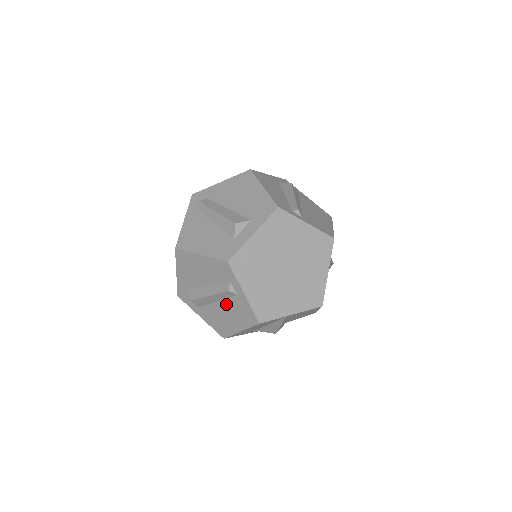
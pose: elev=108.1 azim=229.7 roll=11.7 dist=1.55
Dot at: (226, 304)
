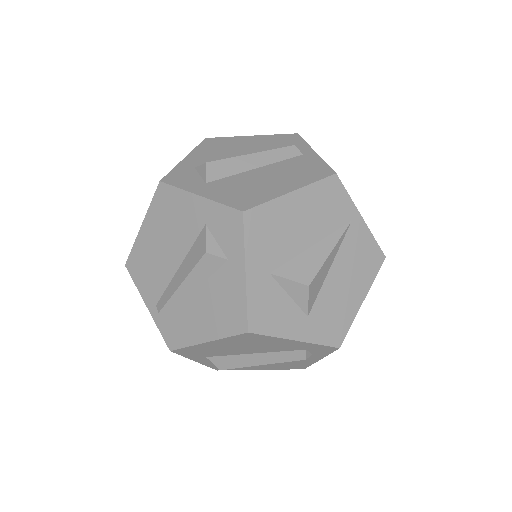
Dot at: (275, 167)
